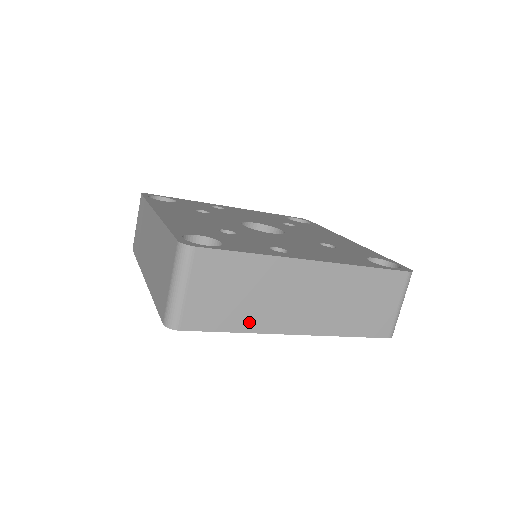
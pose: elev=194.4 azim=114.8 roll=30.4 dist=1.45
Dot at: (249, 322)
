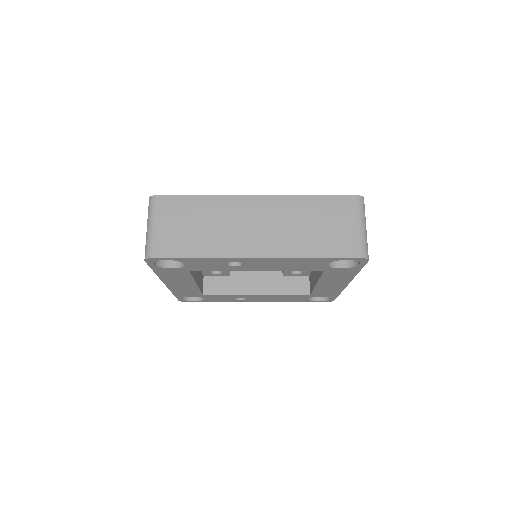
Dot at: (211, 249)
